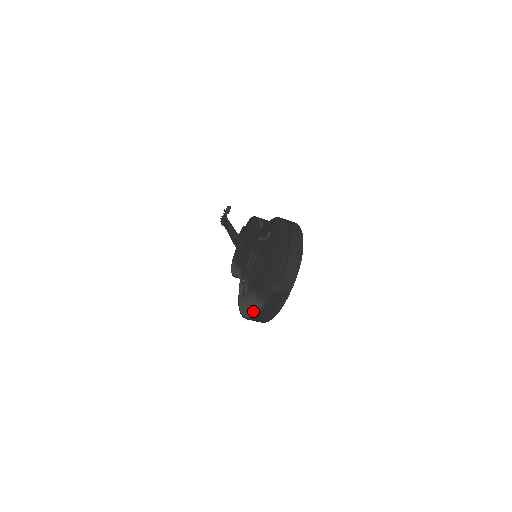
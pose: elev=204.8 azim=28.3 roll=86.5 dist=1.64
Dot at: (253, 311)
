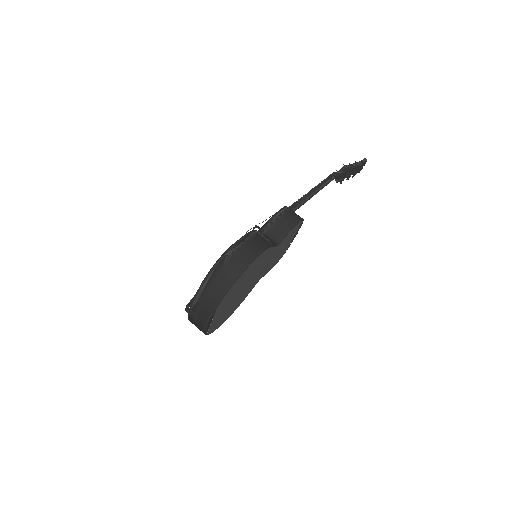
Dot at: occluded
